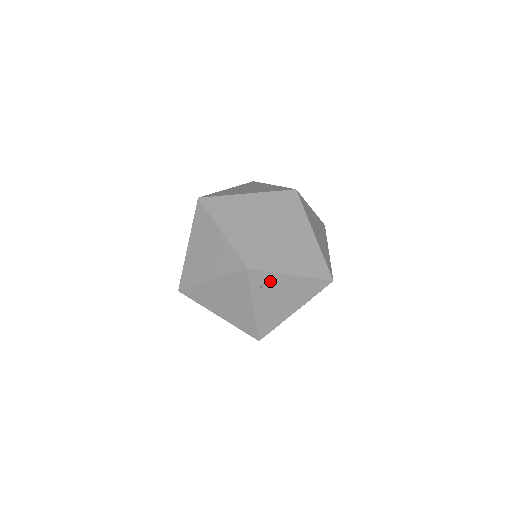
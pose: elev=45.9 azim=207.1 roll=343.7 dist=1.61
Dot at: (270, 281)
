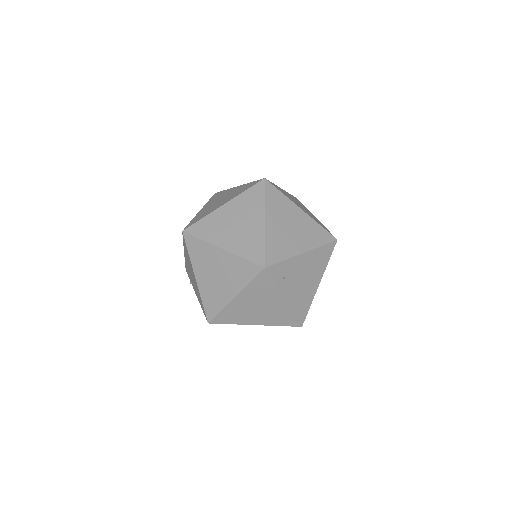
Dot at: (288, 268)
